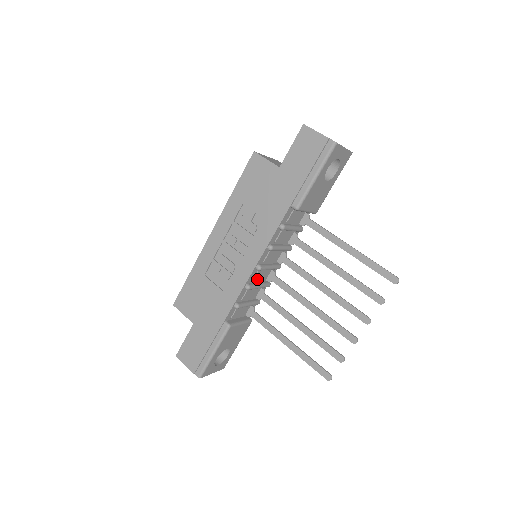
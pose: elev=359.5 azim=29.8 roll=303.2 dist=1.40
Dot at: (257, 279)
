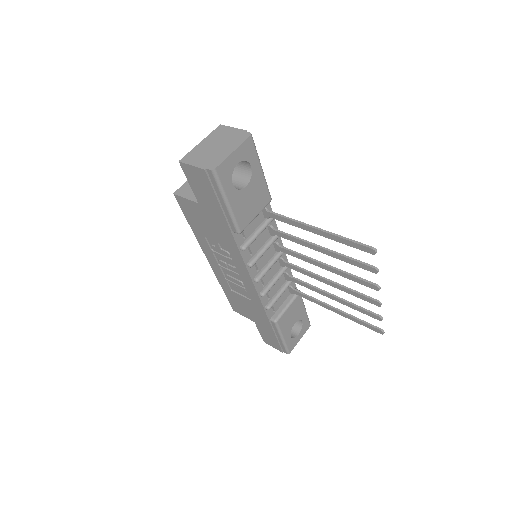
Dot at: (268, 278)
